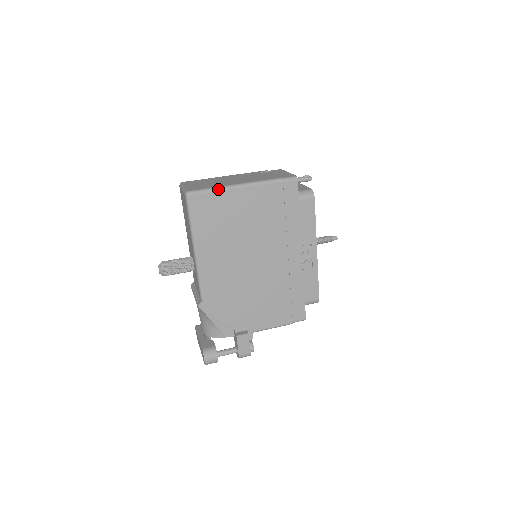
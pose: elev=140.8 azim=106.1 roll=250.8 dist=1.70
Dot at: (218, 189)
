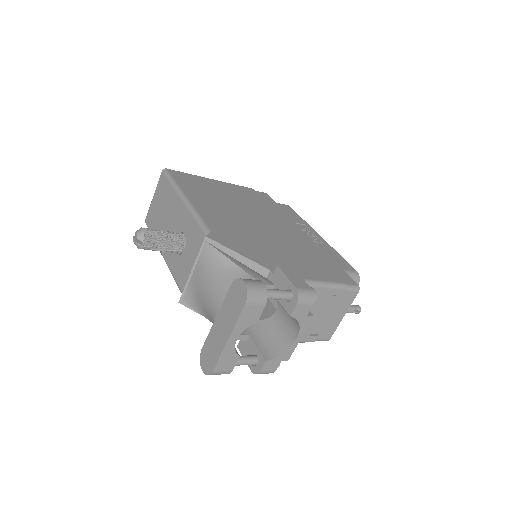
Dot at: (195, 175)
